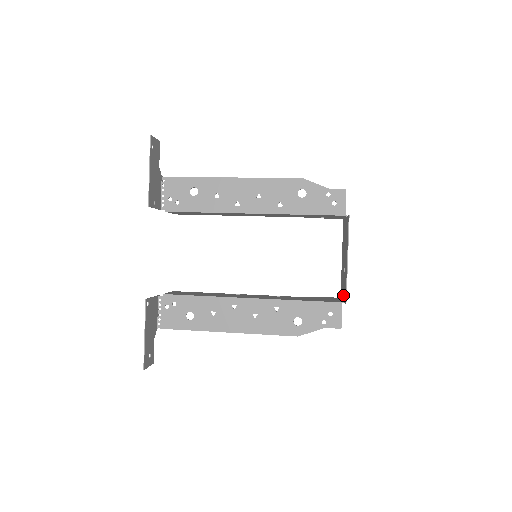
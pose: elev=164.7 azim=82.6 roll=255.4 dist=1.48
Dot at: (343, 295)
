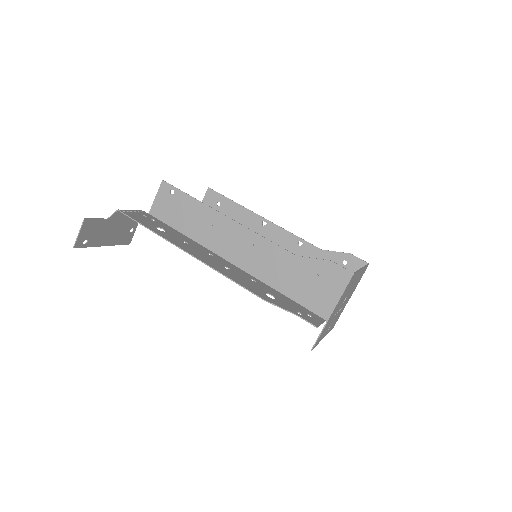
Dot at: occluded
